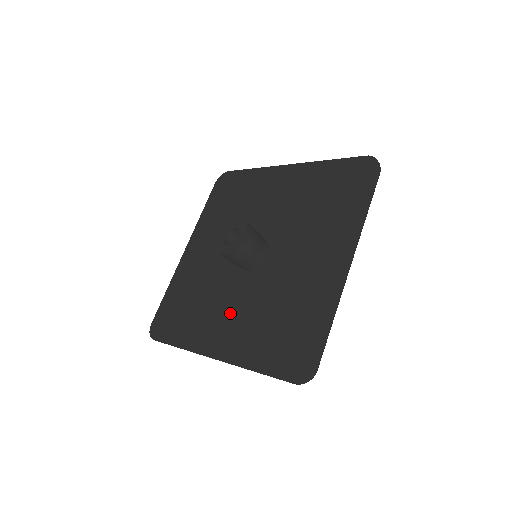
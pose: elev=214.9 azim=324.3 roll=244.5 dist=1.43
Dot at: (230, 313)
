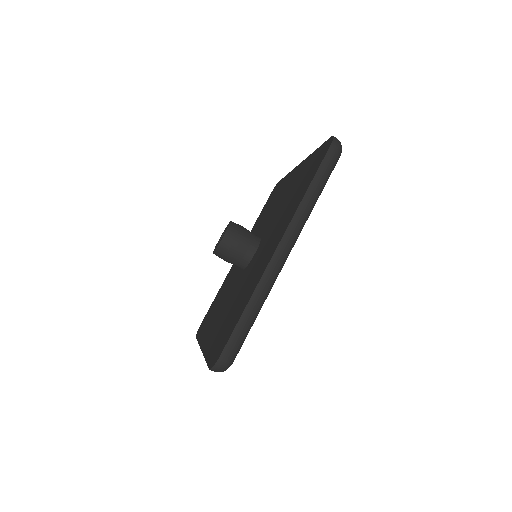
Dot at: (265, 249)
